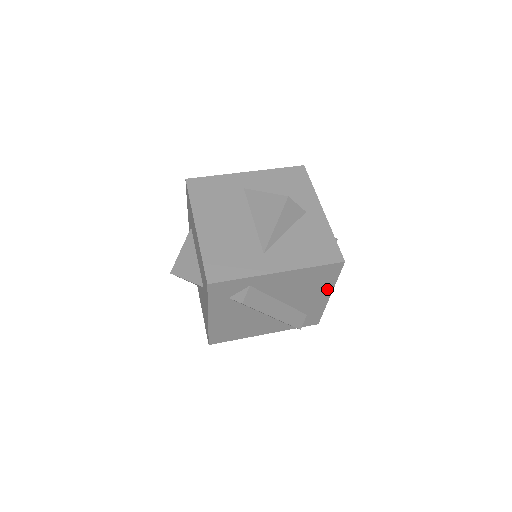
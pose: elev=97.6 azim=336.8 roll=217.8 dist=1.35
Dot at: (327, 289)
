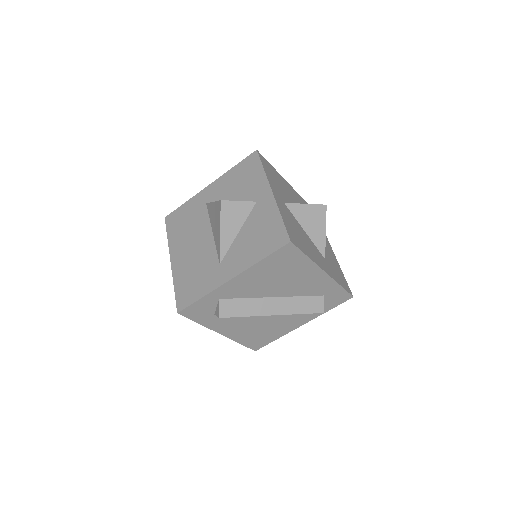
Dot at: (311, 269)
